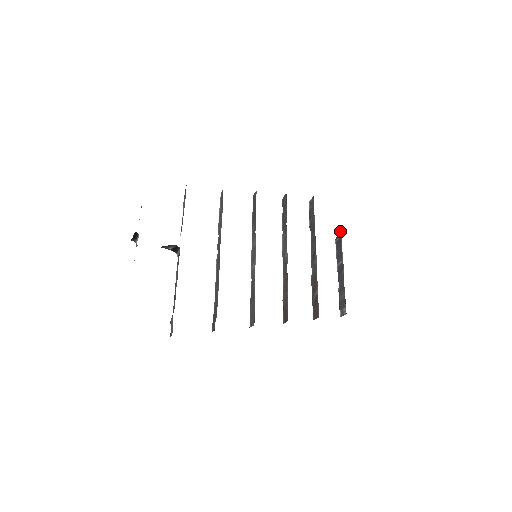
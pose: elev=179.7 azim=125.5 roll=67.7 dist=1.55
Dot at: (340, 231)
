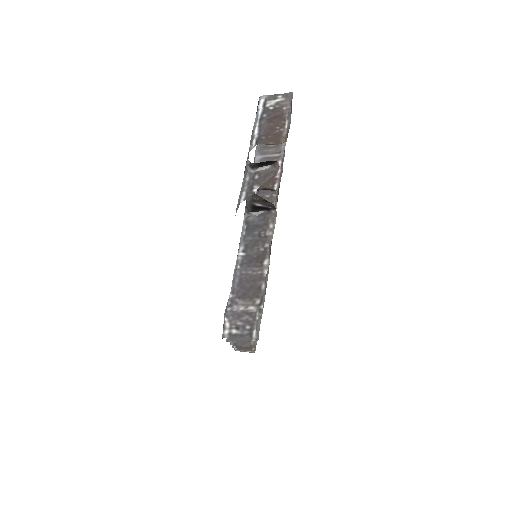
Dot at: occluded
